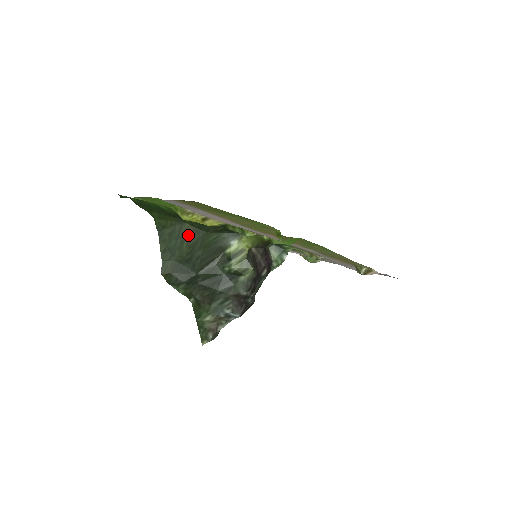
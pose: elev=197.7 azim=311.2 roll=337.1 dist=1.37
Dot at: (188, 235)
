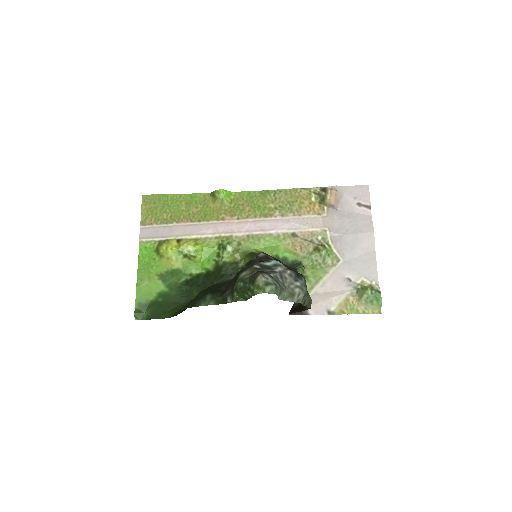
Dot at: occluded
